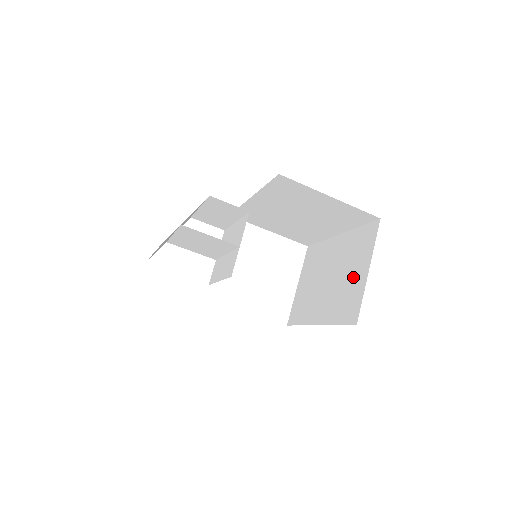
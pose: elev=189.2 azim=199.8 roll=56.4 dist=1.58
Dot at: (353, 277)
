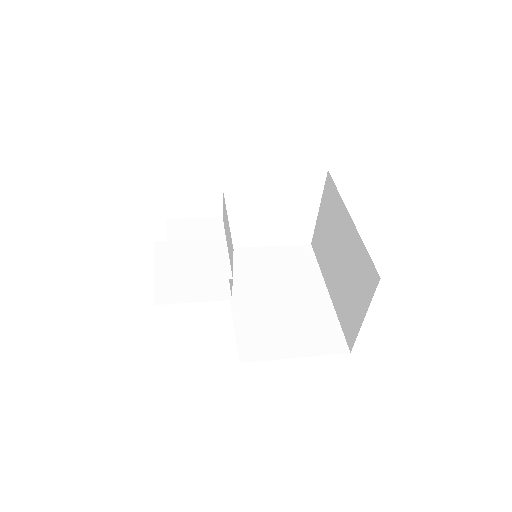
Dot at: (354, 301)
